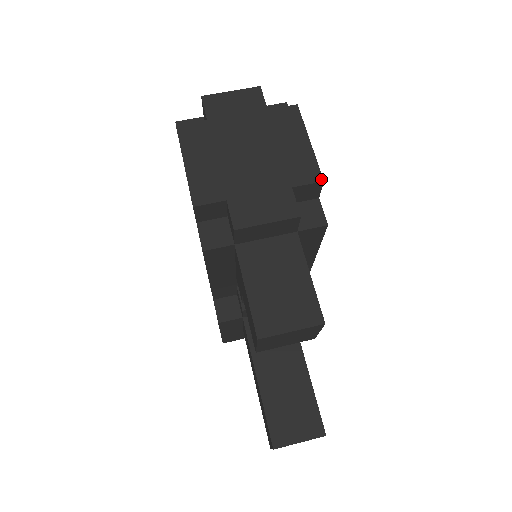
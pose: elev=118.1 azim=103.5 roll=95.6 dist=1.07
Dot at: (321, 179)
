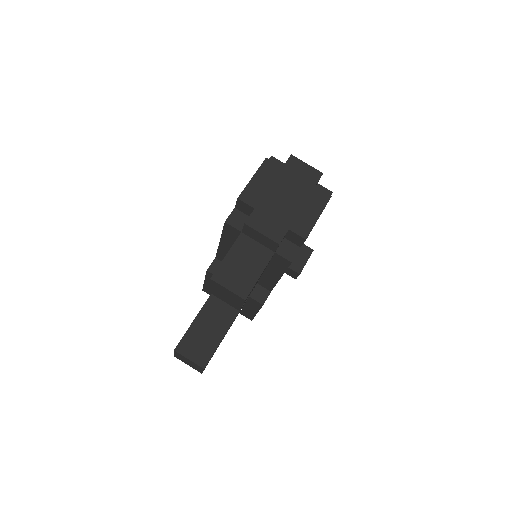
Dot at: (306, 238)
